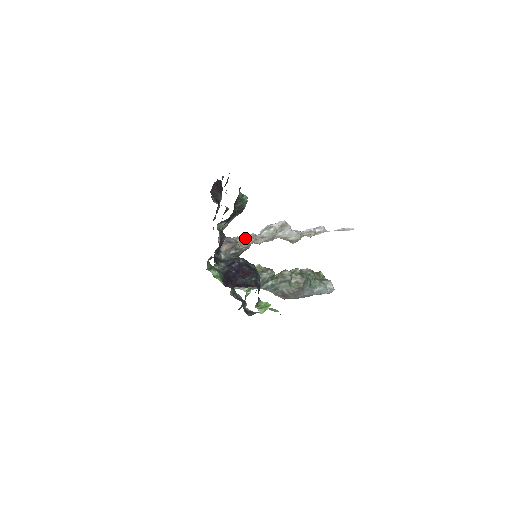
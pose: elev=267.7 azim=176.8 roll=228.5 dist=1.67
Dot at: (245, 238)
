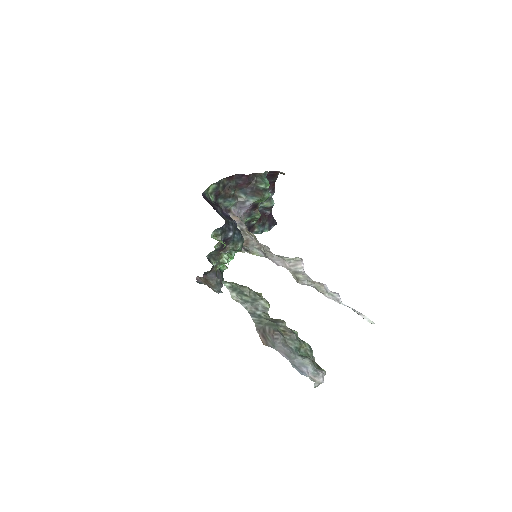
Dot at: occluded
